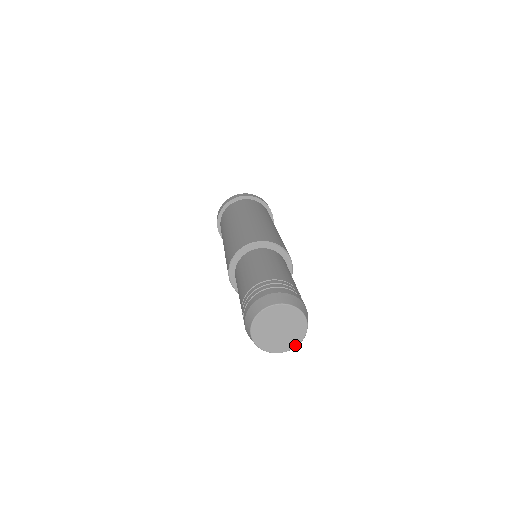
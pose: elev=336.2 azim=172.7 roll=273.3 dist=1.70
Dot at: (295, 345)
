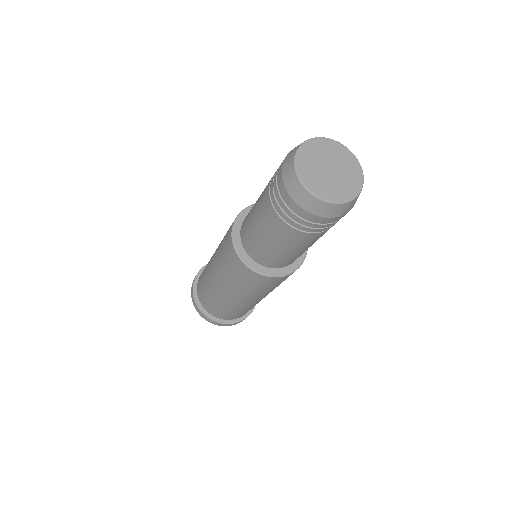
Dot at: (360, 184)
